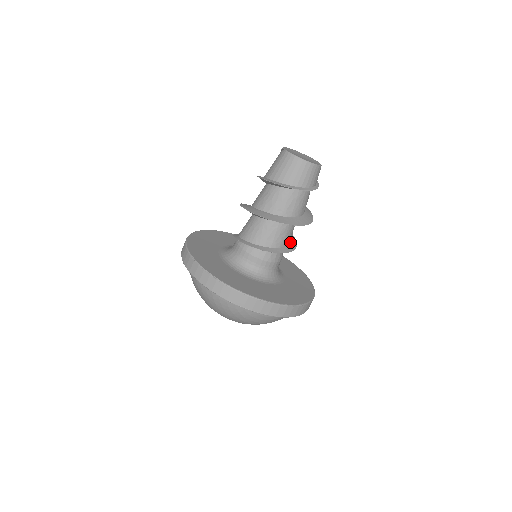
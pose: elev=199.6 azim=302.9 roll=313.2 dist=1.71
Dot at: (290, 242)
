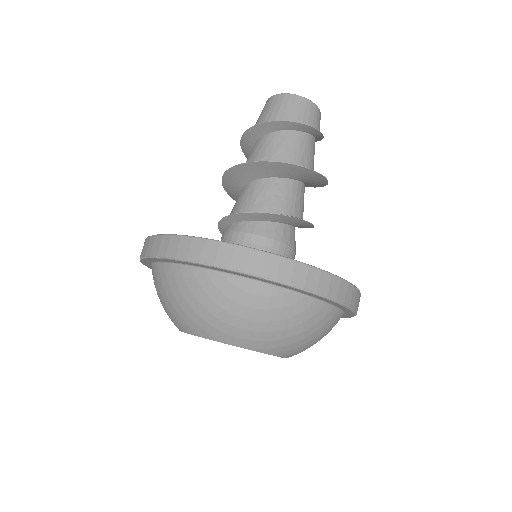
Dot at: occluded
